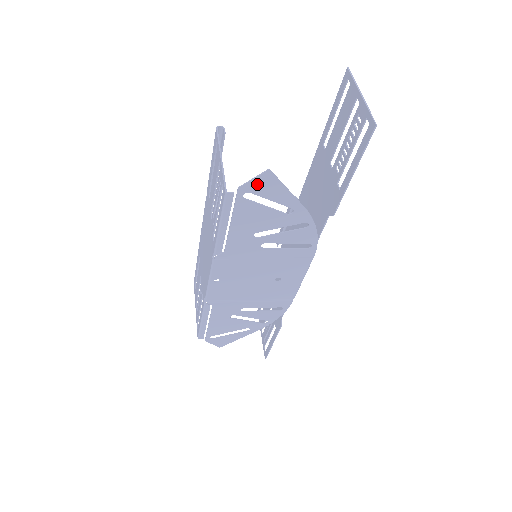
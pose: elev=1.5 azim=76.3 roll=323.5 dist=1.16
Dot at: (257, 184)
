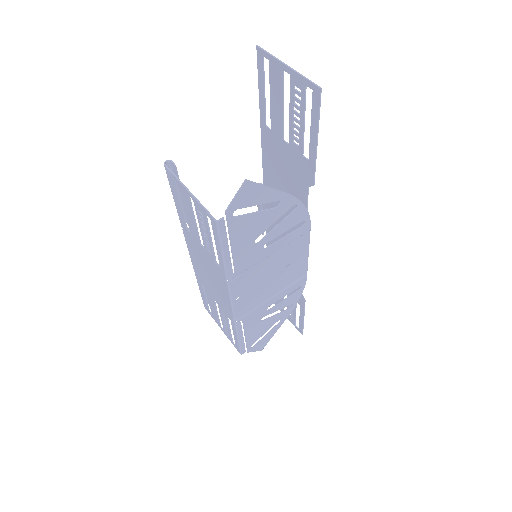
Dot at: (240, 198)
